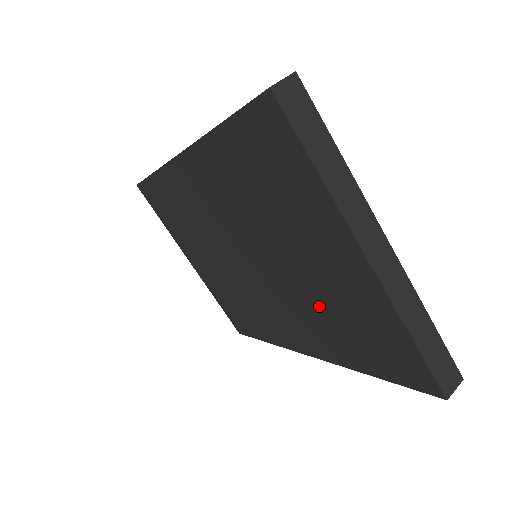
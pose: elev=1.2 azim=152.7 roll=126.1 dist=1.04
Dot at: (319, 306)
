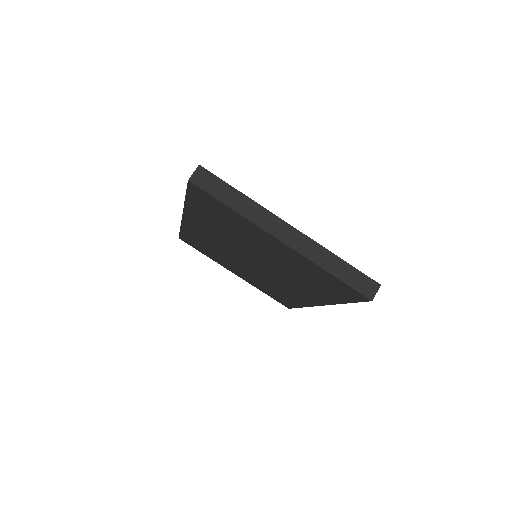
Dot at: (294, 273)
